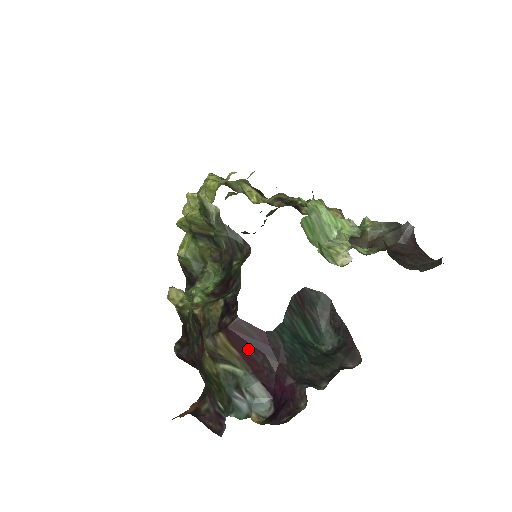
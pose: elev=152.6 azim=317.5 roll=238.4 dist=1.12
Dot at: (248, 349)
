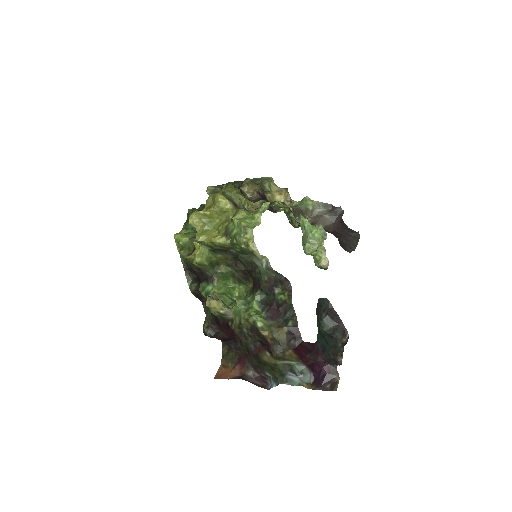
Dot at: (304, 353)
